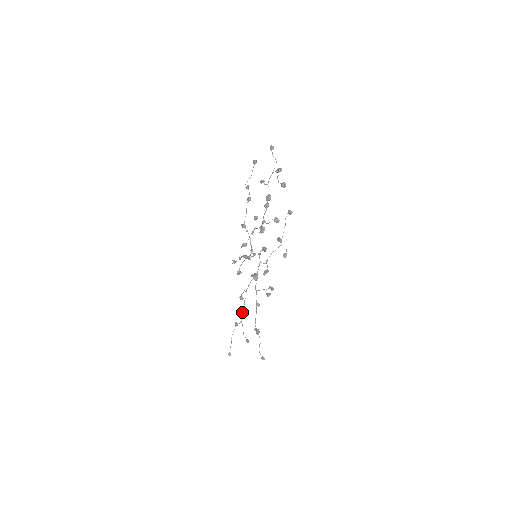
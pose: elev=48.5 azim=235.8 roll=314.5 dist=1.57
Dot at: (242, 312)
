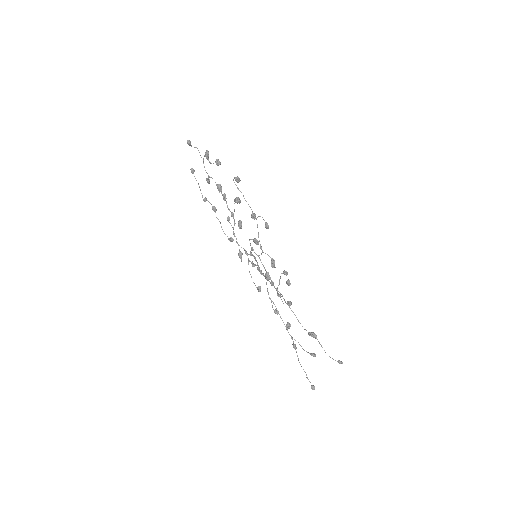
Dot at: (286, 326)
